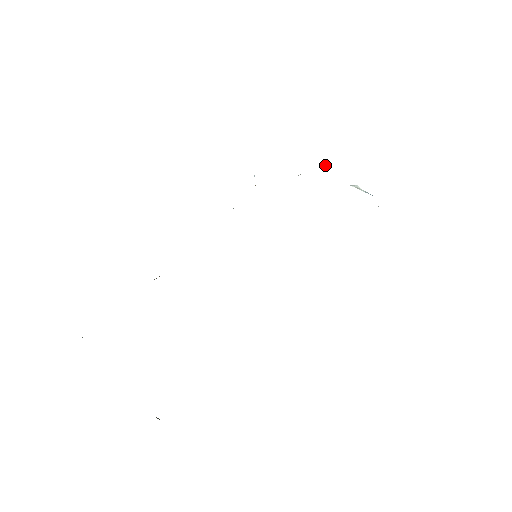
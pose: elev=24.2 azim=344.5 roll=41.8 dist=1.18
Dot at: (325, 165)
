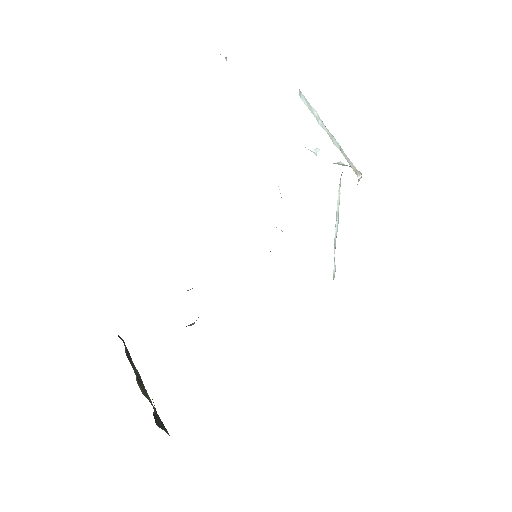
Dot at: (315, 152)
